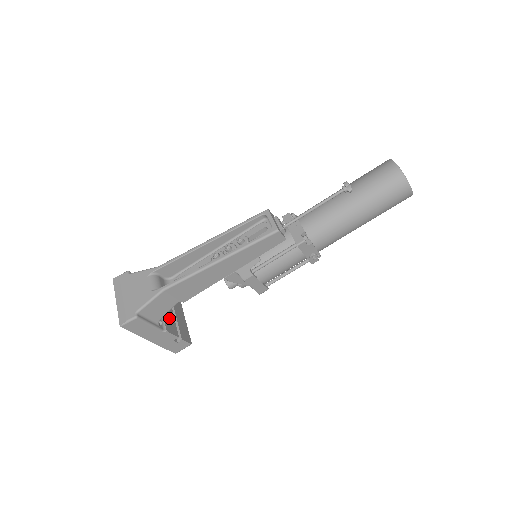
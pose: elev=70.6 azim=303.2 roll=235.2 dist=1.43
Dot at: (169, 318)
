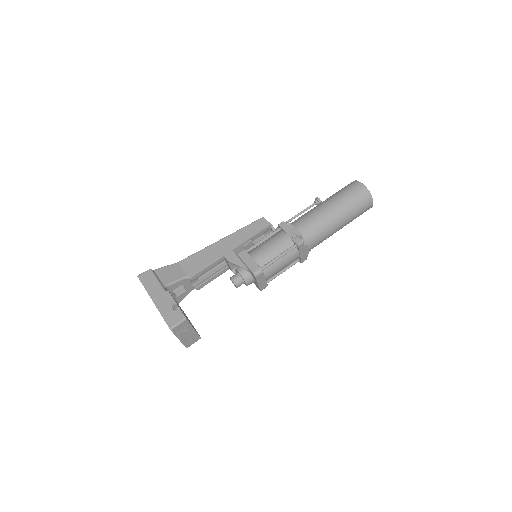
Dot at: (178, 305)
